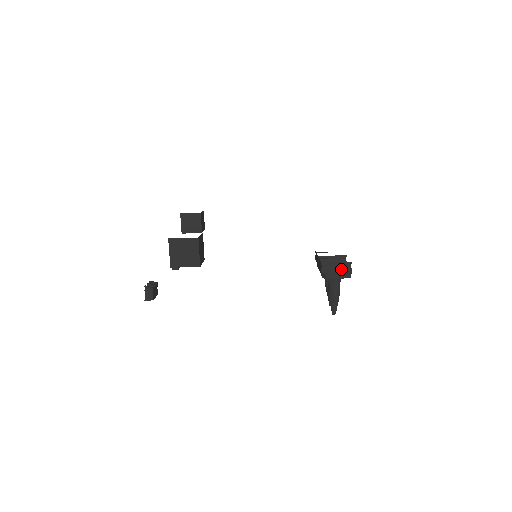
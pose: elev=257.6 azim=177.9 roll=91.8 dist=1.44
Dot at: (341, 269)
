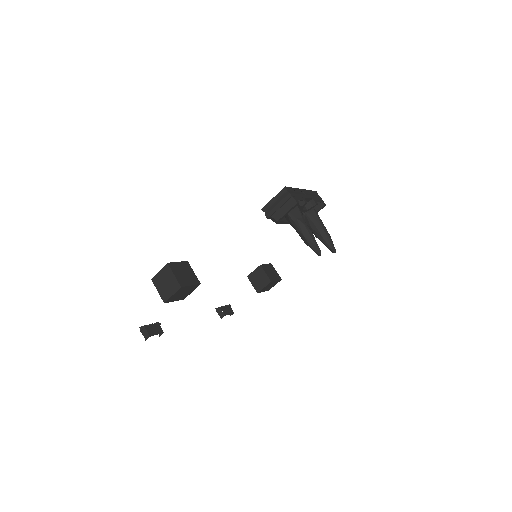
Dot at: (281, 201)
